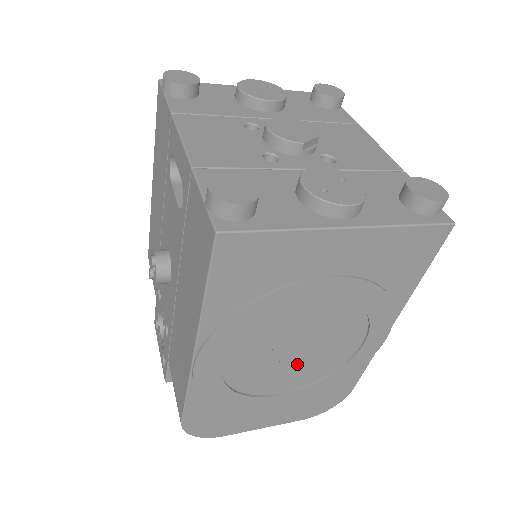
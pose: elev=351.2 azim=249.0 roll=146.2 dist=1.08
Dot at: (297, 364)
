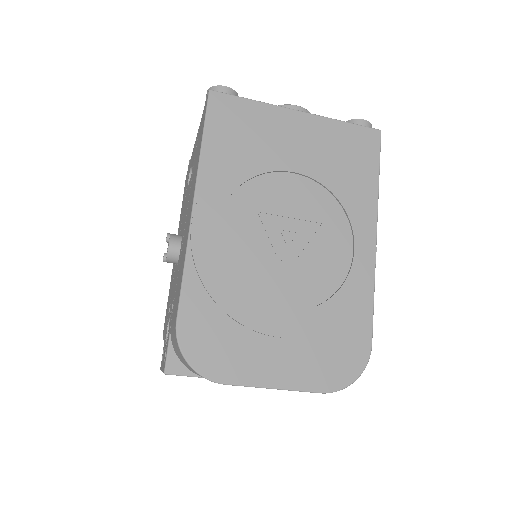
Dot at: (292, 263)
